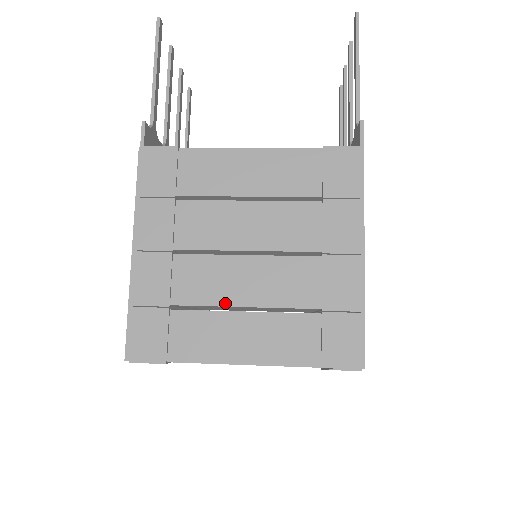
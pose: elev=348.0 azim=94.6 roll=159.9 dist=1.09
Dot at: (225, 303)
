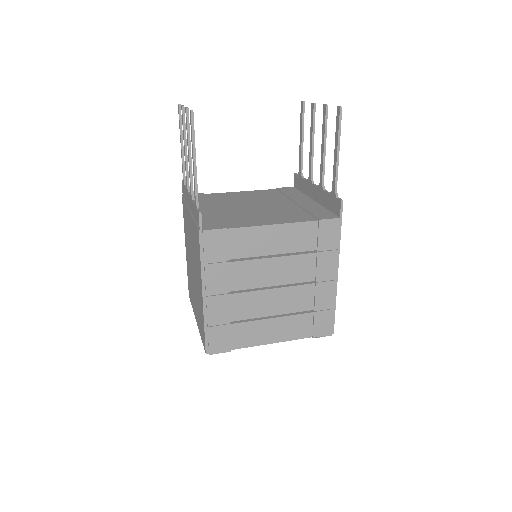
Dot at: (262, 316)
